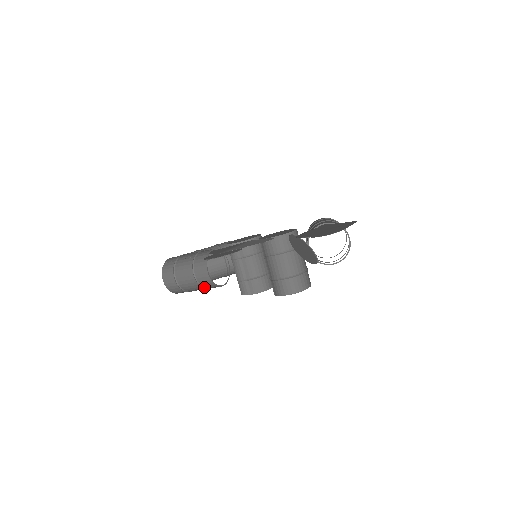
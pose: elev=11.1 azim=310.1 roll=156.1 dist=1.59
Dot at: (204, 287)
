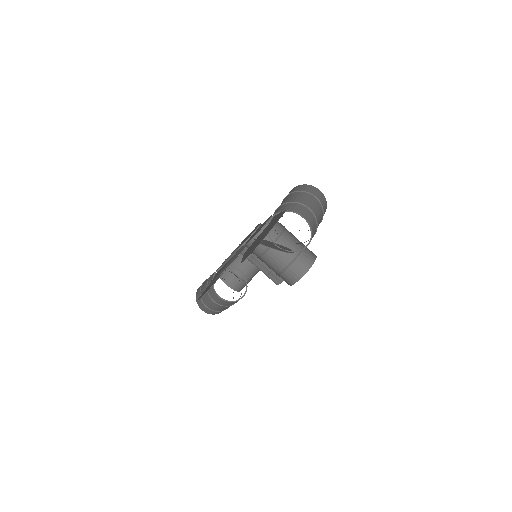
Dot at: (229, 305)
